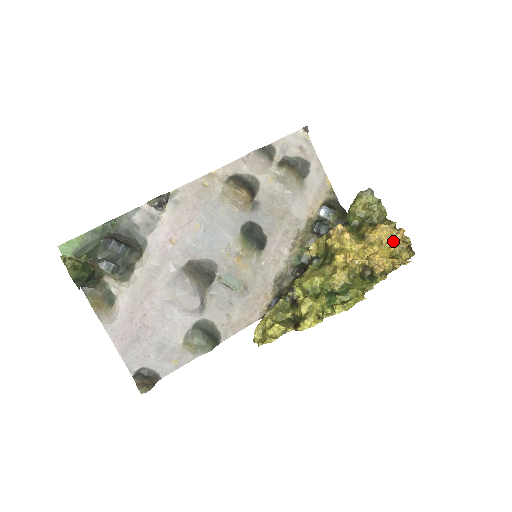
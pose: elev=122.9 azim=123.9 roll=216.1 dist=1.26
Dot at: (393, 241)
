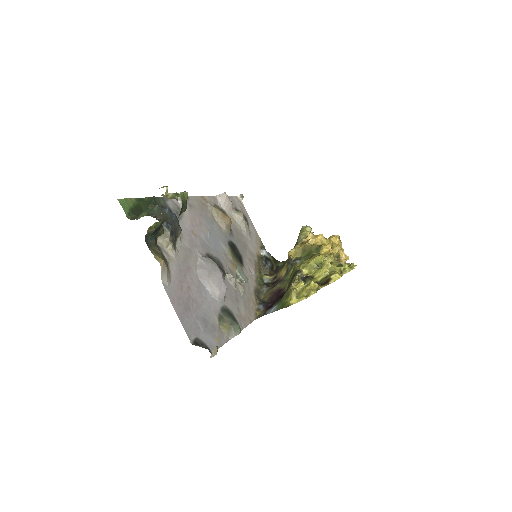
Dot at: occluded
